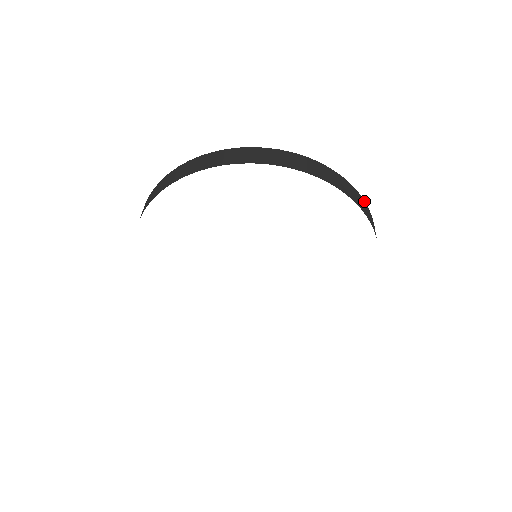
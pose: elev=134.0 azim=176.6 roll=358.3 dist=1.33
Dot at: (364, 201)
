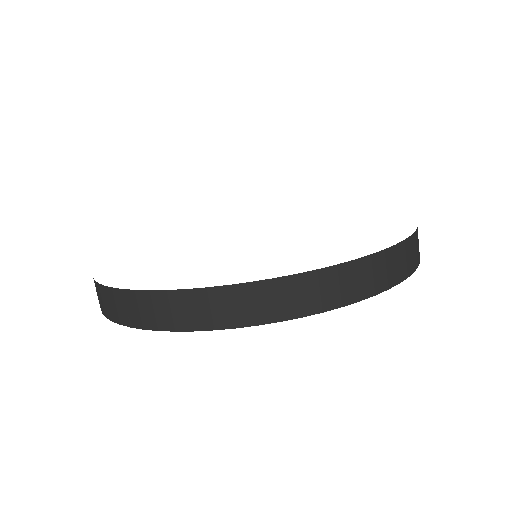
Dot at: occluded
